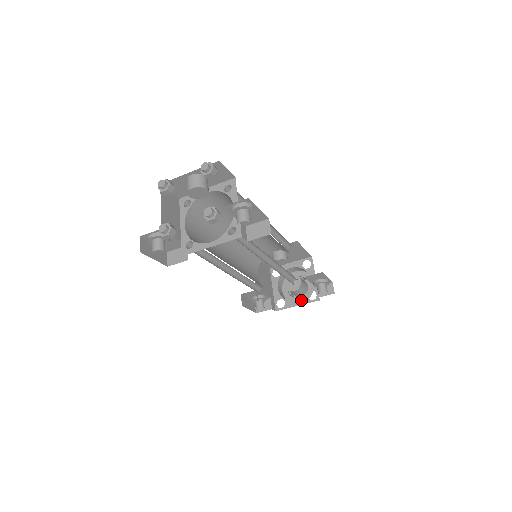
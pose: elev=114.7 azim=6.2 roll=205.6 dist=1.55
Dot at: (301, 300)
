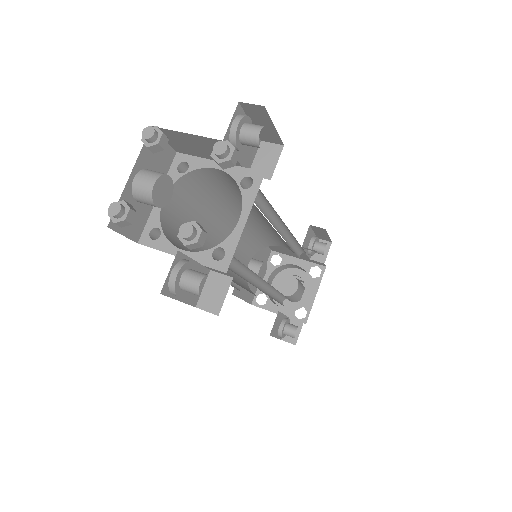
Dot at: (312, 287)
